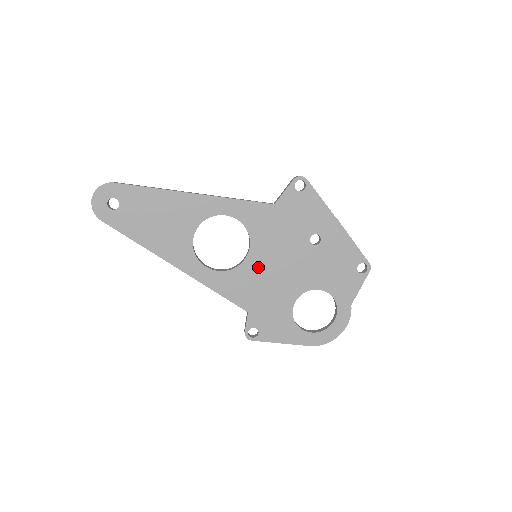
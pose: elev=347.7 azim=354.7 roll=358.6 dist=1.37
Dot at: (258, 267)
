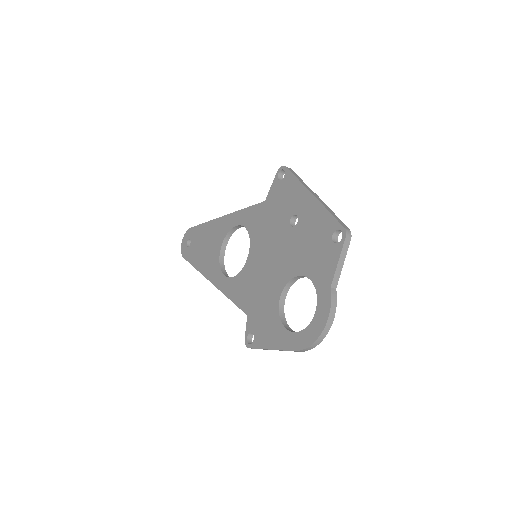
Dot at: (255, 265)
